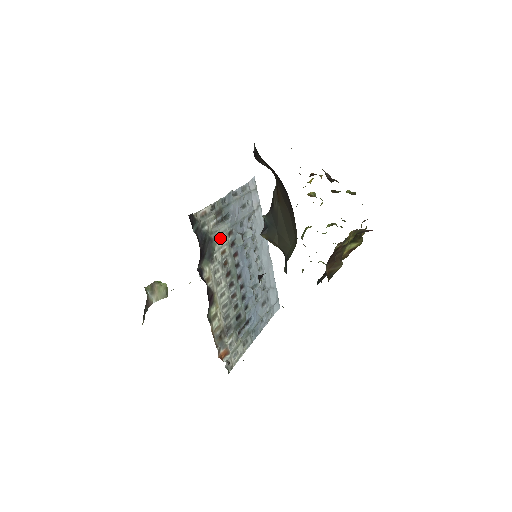
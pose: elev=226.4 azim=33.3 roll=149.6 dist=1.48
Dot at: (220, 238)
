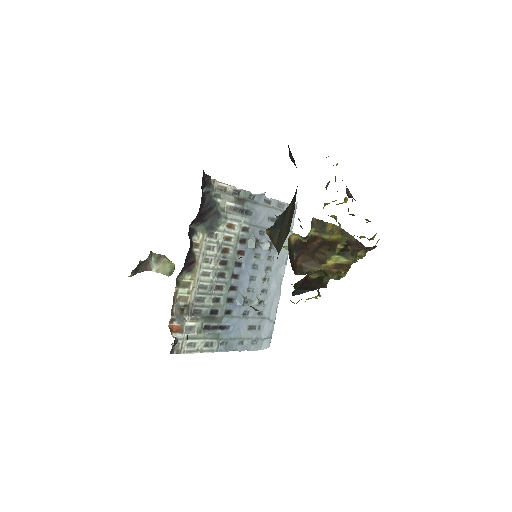
Dot at: (231, 224)
